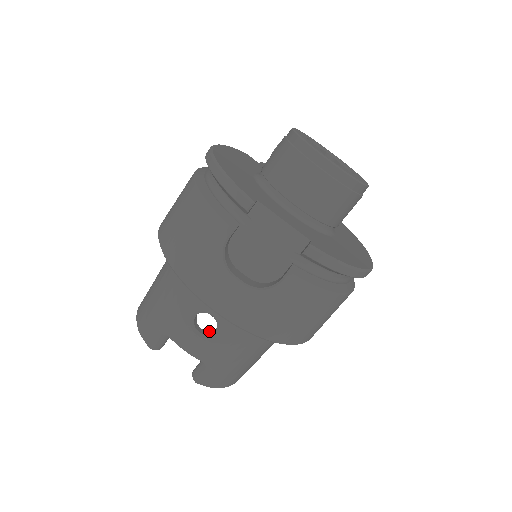
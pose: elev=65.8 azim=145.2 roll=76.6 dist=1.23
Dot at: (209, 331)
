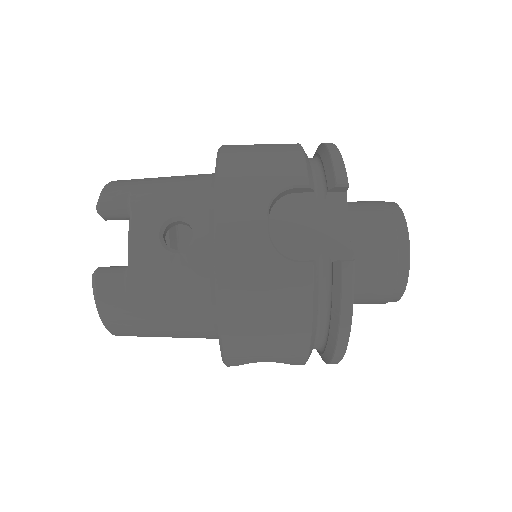
Dot at: (169, 247)
